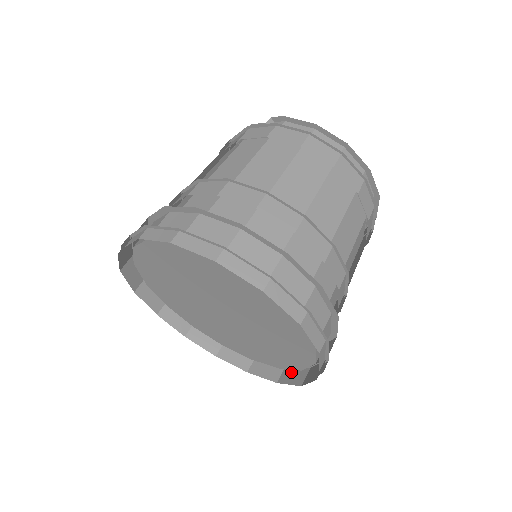
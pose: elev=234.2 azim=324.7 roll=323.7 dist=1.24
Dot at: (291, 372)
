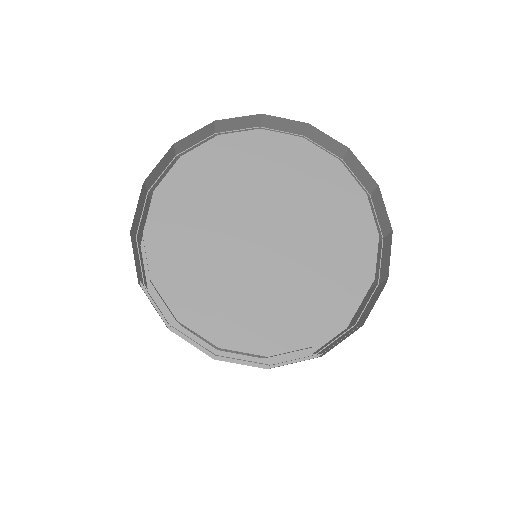
Dot at: (333, 342)
